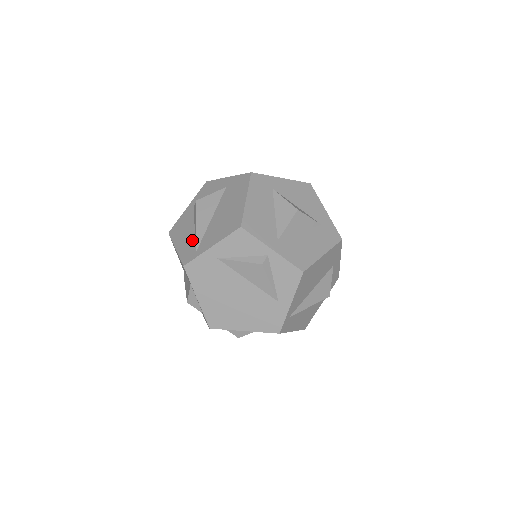
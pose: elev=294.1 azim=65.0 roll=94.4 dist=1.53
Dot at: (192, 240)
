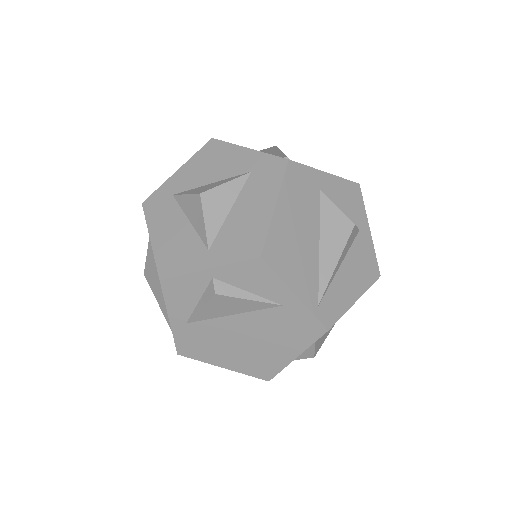
Dot at: occluded
